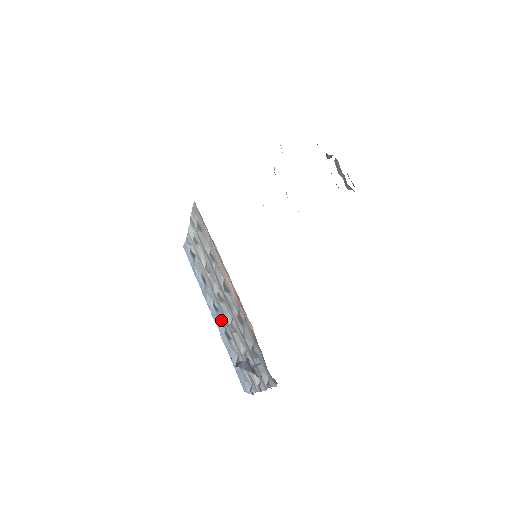
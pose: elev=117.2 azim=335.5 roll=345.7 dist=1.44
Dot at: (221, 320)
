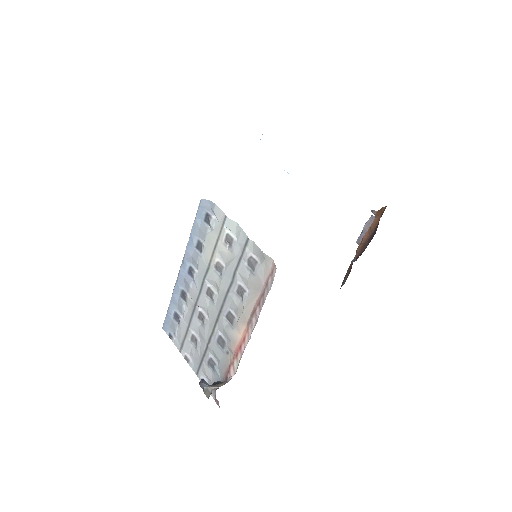
Dot at: (188, 284)
